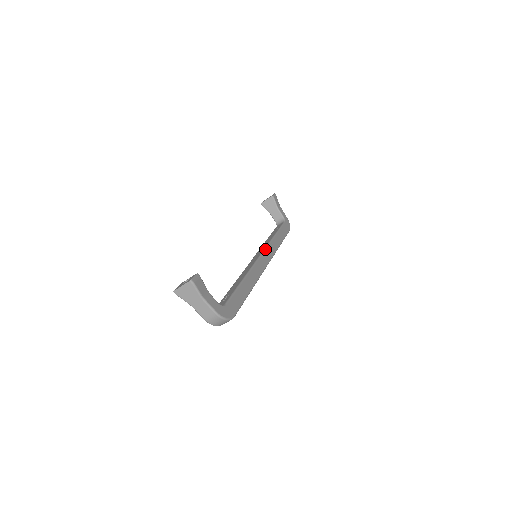
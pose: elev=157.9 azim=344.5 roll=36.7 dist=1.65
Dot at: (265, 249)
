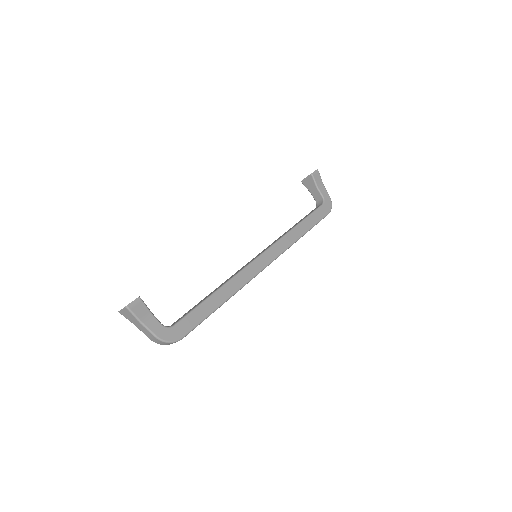
Dot at: (269, 247)
